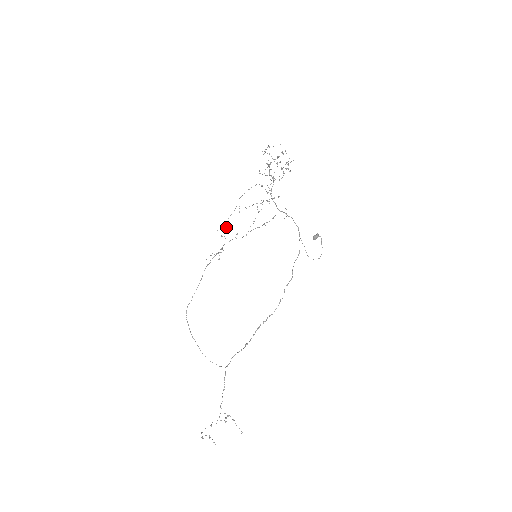
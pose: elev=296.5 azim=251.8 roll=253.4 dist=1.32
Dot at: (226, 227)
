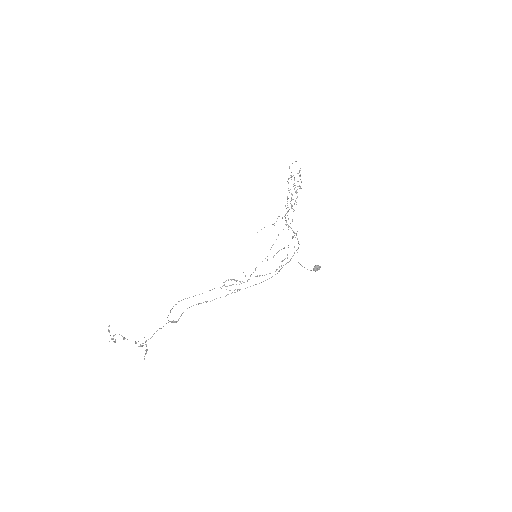
Dot at: occluded
